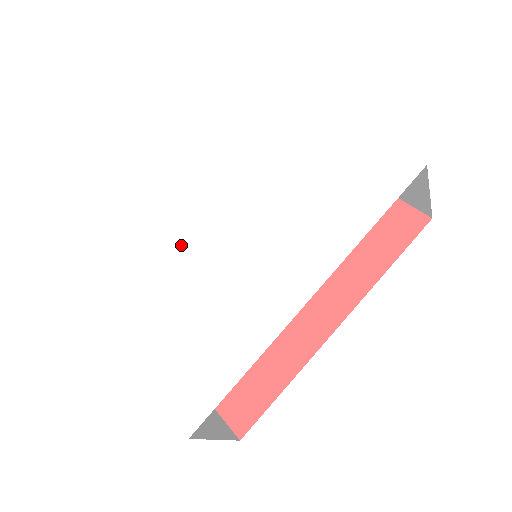
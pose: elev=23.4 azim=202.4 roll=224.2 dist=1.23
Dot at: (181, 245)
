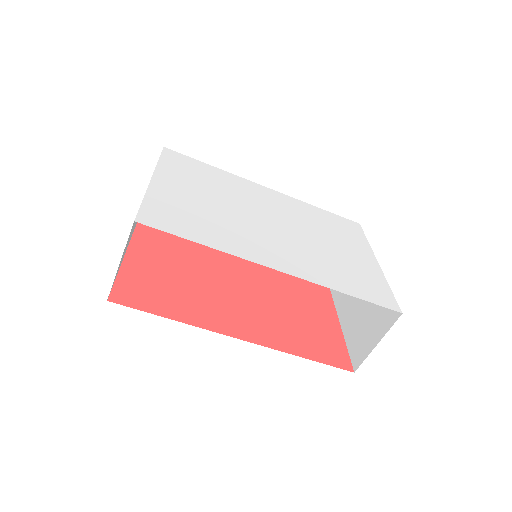
Dot at: (241, 195)
